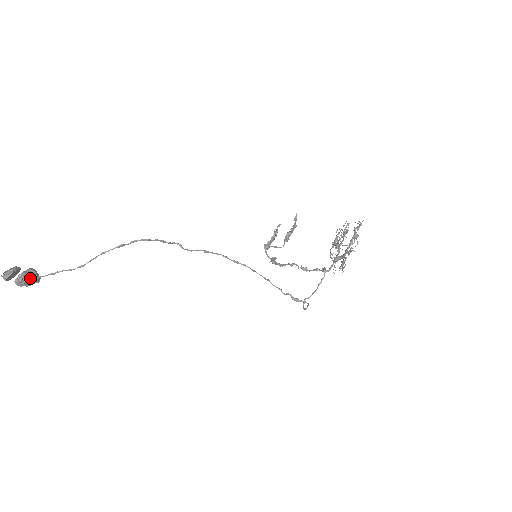
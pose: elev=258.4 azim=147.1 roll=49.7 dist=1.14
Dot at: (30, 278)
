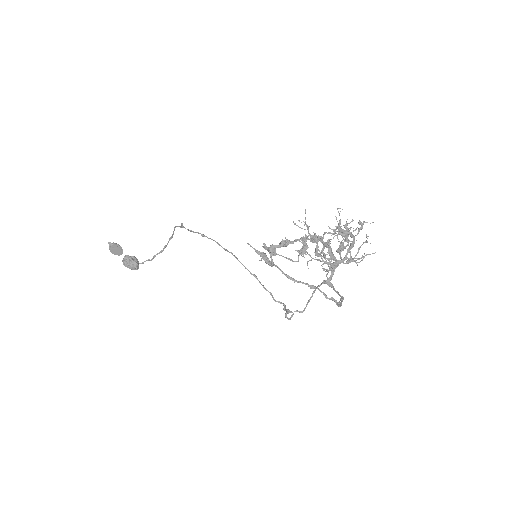
Dot at: (130, 261)
